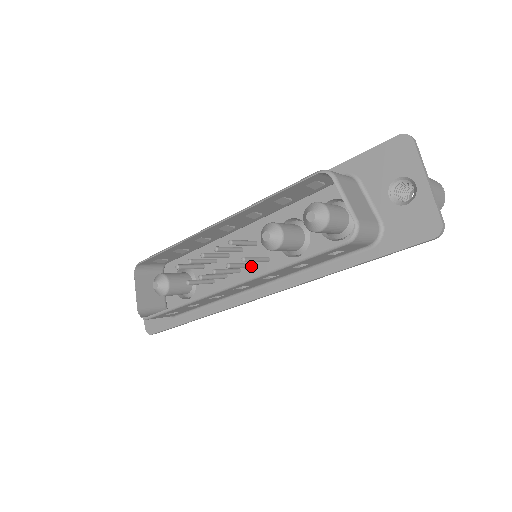
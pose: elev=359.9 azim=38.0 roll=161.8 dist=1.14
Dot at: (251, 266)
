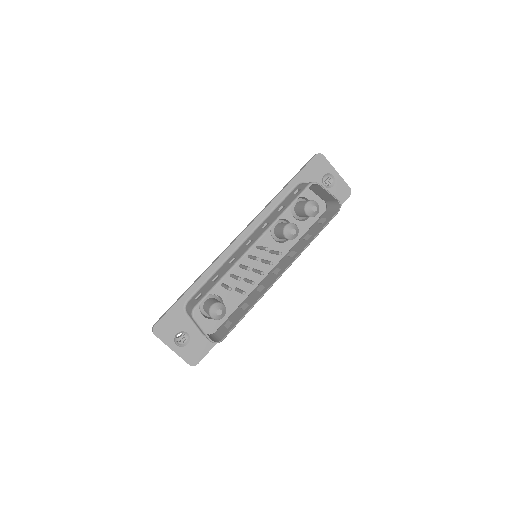
Dot at: occluded
